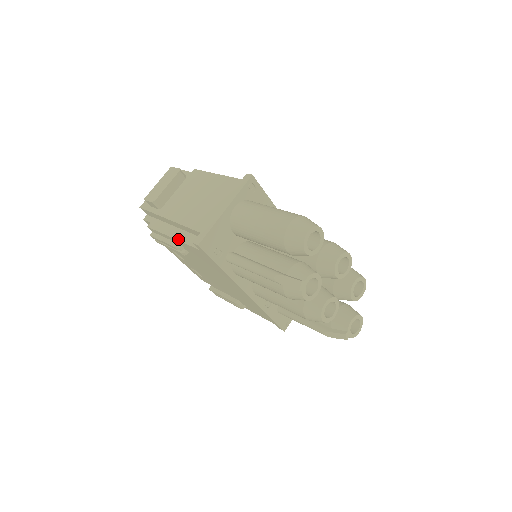
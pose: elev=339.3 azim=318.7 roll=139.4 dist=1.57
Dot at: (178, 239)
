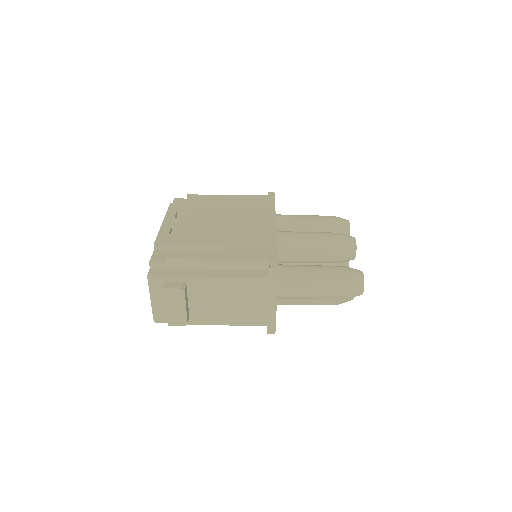
Dot at: (231, 325)
